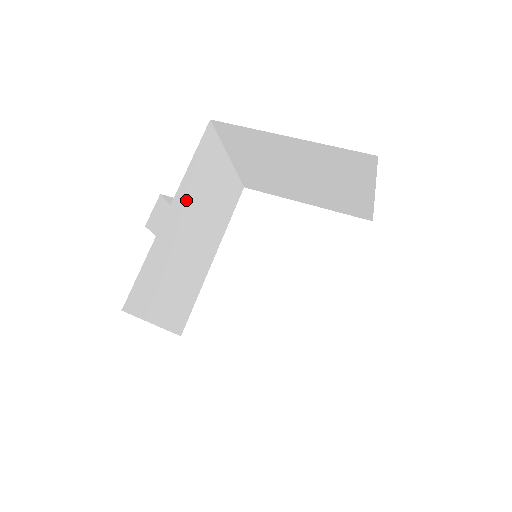
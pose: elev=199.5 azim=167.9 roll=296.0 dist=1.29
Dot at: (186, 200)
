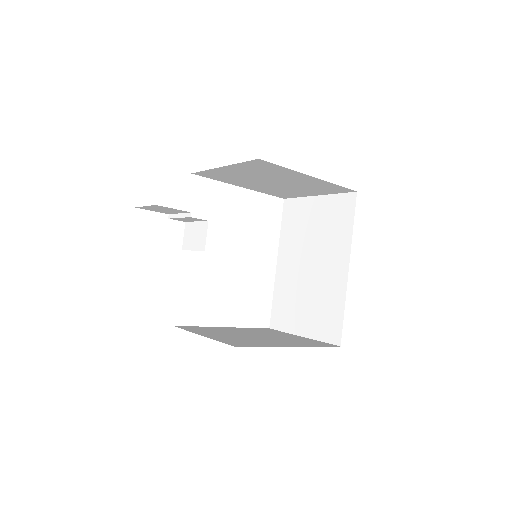
Dot at: occluded
